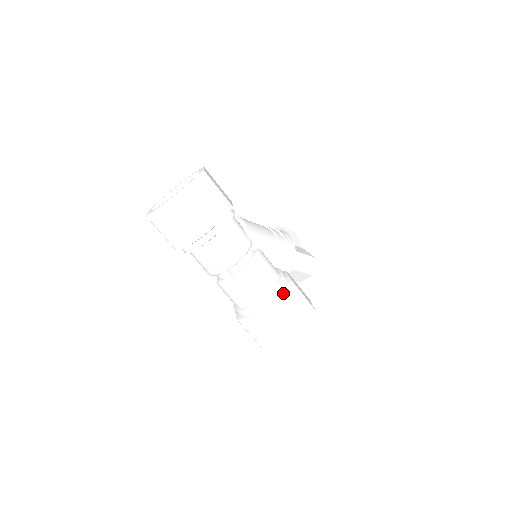
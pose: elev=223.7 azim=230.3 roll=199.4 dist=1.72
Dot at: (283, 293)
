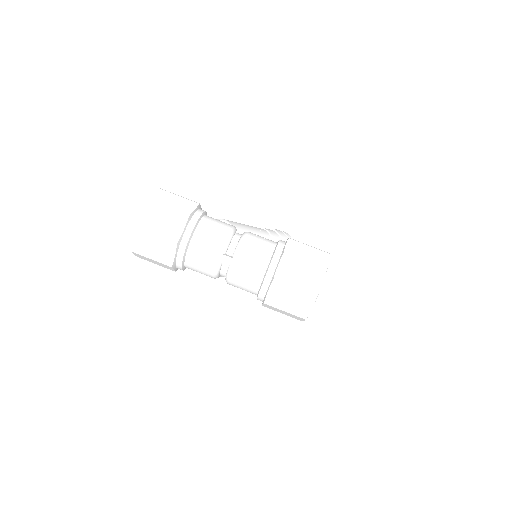
Dot at: (286, 247)
